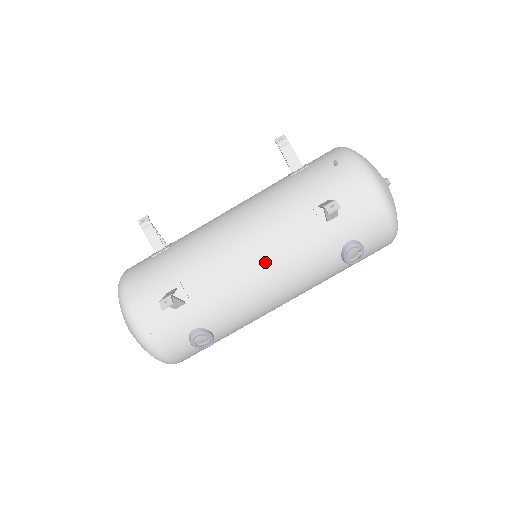
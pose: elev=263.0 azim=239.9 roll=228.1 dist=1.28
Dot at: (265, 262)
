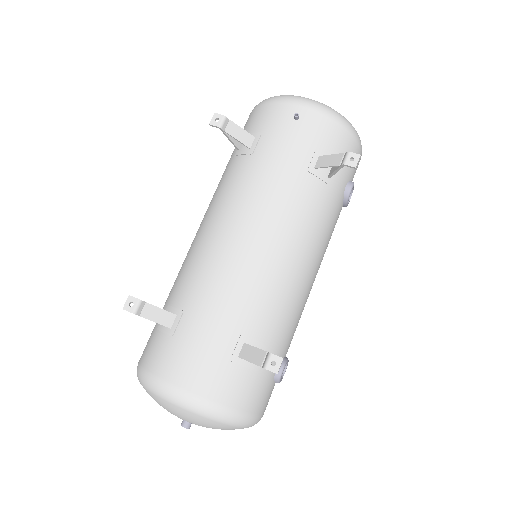
Dot at: (303, 254)
